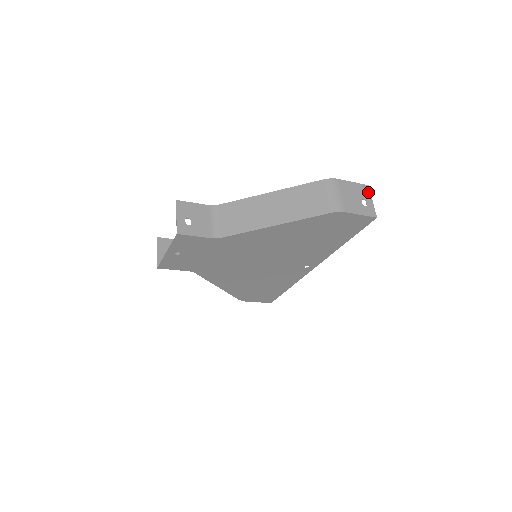
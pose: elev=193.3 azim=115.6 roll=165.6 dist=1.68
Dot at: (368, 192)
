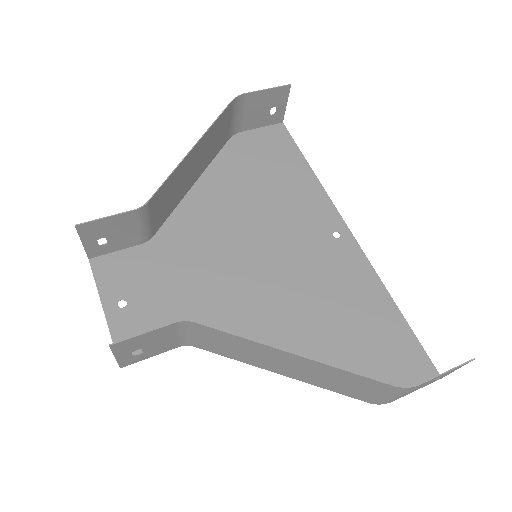
Dot at: occluded
